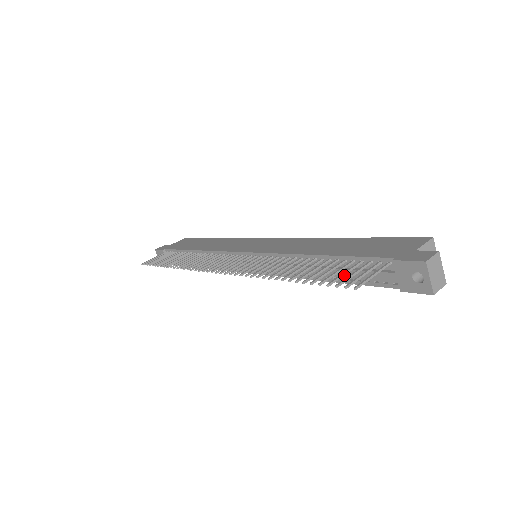
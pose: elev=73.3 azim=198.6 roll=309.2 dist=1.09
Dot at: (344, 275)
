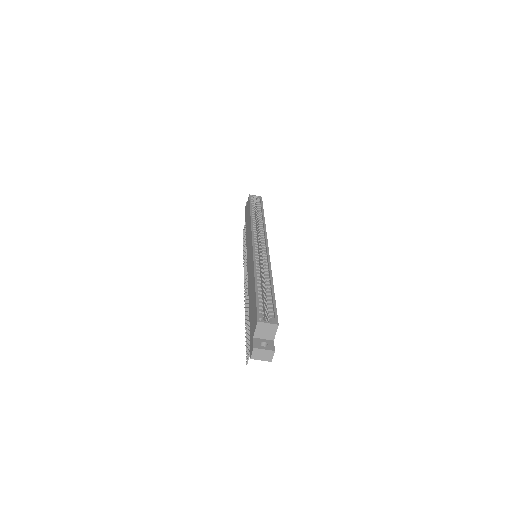
Dot at: occluded
